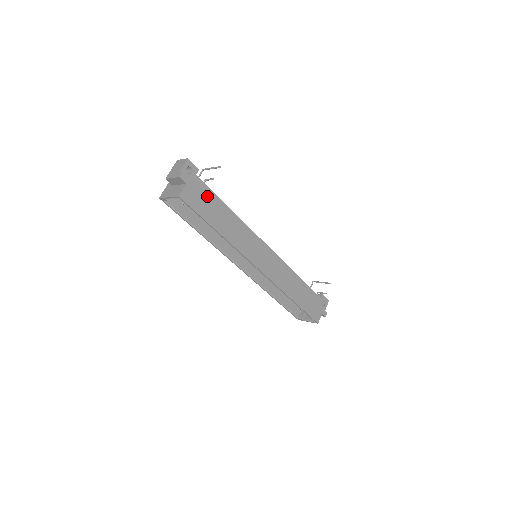
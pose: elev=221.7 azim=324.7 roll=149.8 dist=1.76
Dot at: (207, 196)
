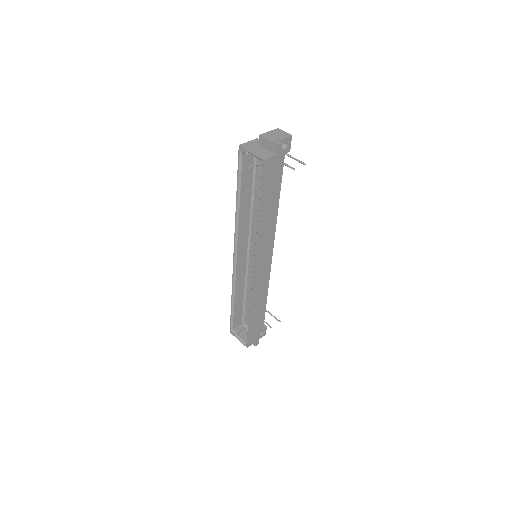
Dot at: occluded
